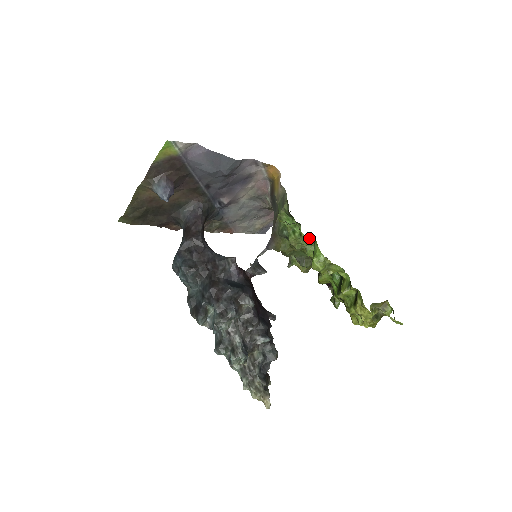
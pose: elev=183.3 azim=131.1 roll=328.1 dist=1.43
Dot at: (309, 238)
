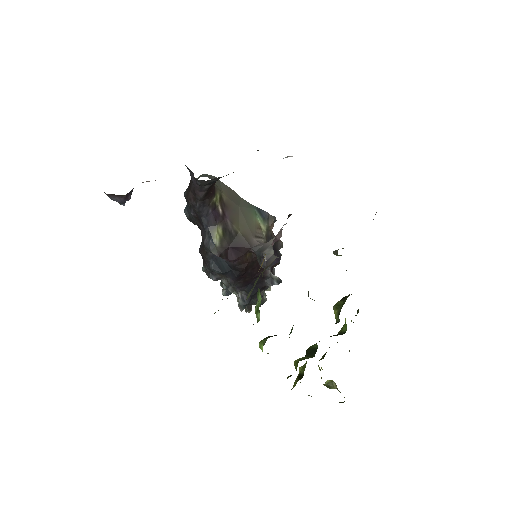
Dot at: occluded
